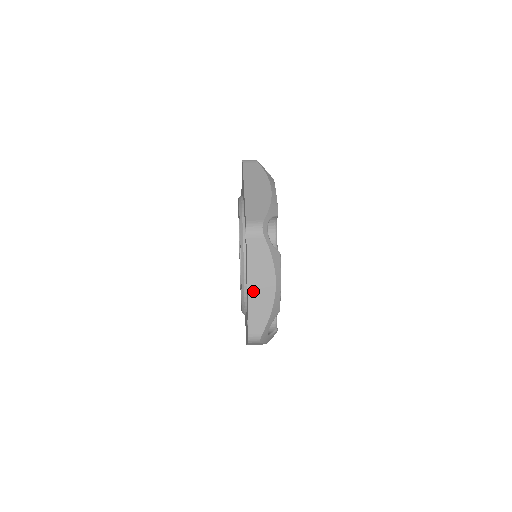
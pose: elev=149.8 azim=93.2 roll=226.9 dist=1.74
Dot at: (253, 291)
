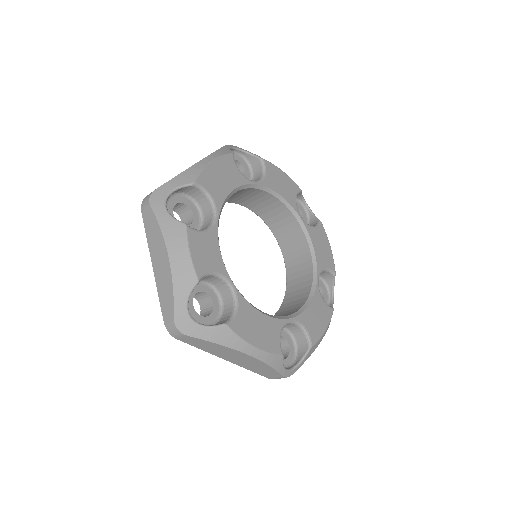
Dot at: occluded
